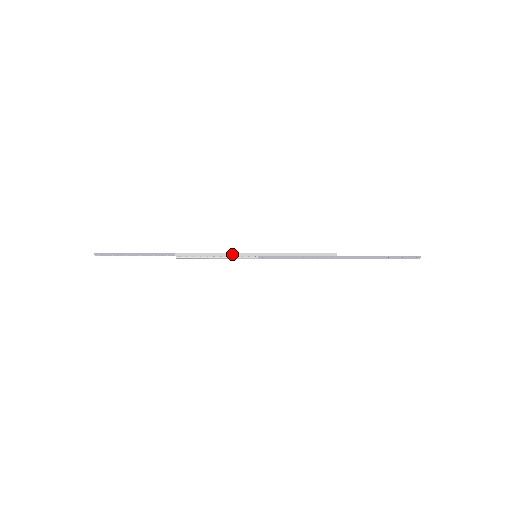
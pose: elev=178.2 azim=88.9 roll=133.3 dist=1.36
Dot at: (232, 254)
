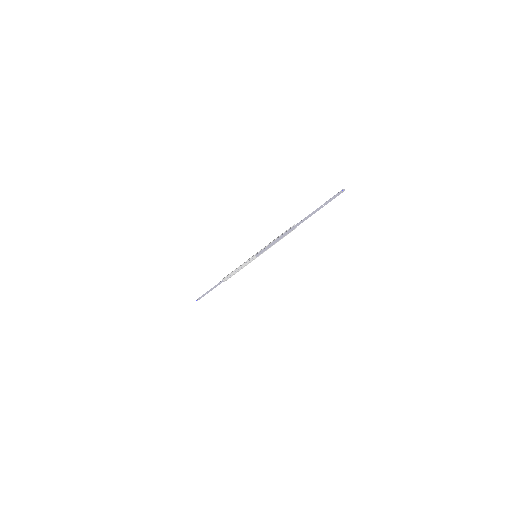
Dot at: (244, 262)
